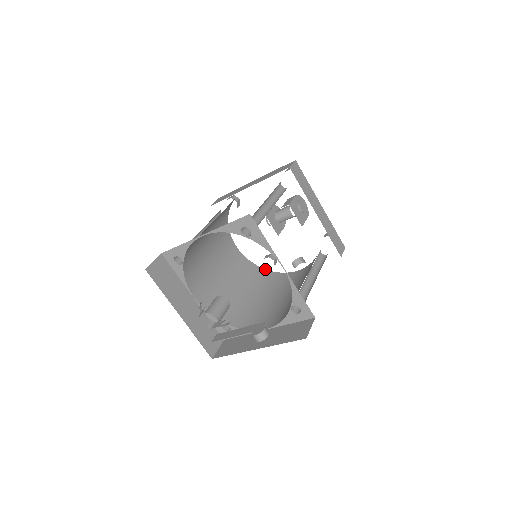
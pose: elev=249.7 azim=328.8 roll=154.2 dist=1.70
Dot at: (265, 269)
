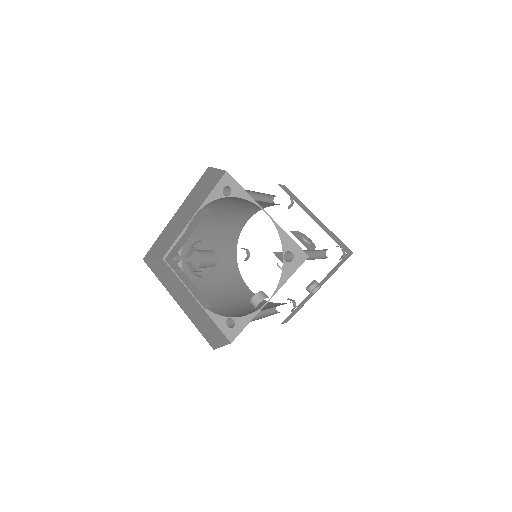
Dot at: occluded
